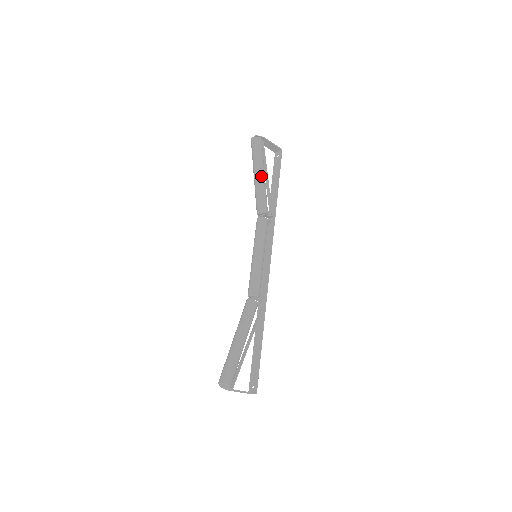
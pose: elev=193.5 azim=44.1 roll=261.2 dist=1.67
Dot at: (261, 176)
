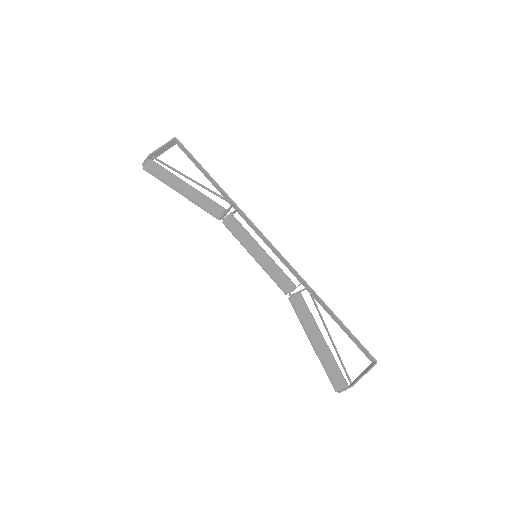
Dot at: (184, 190)
